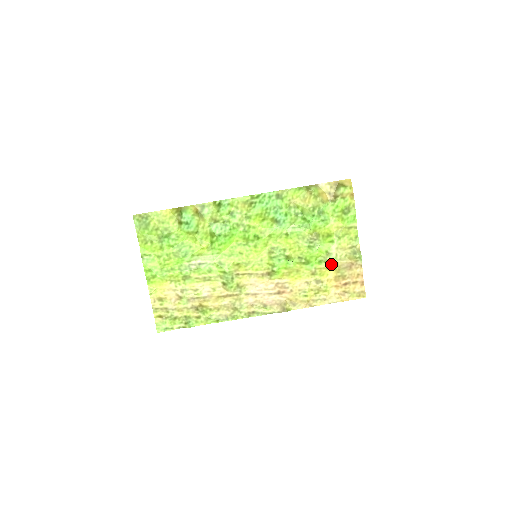
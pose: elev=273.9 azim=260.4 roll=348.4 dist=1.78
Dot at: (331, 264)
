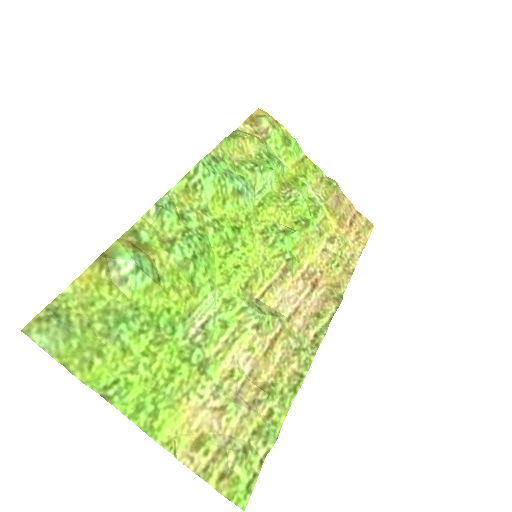
Dot at: (324, 210)
